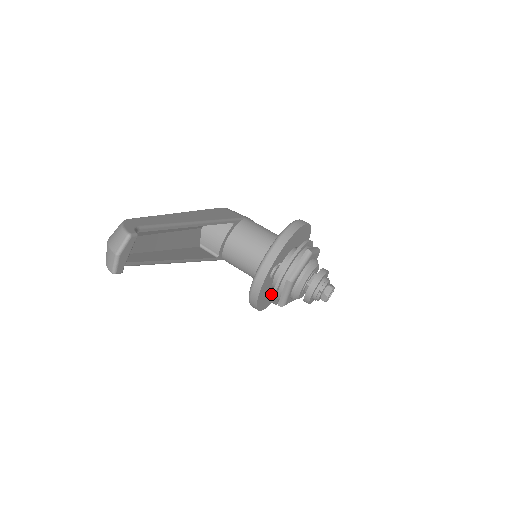
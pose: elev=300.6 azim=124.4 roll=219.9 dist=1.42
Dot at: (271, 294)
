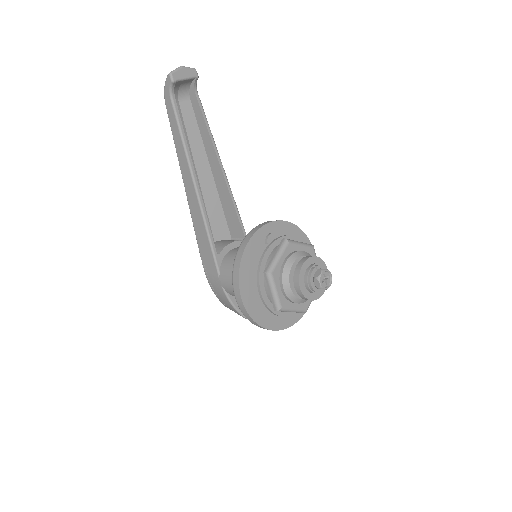
Dot at: (257, 291)
